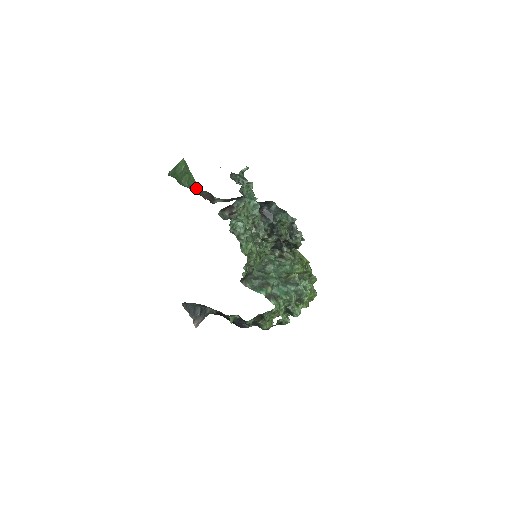
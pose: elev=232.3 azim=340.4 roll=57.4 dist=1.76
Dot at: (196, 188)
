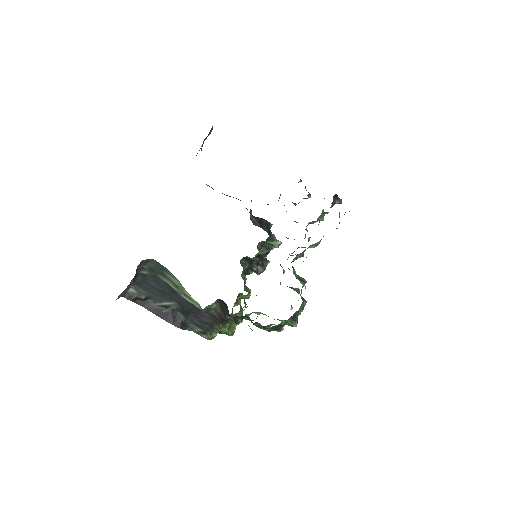
Dot at: occluded
